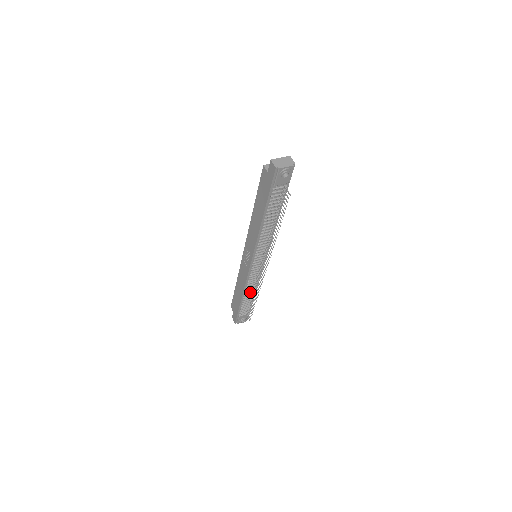
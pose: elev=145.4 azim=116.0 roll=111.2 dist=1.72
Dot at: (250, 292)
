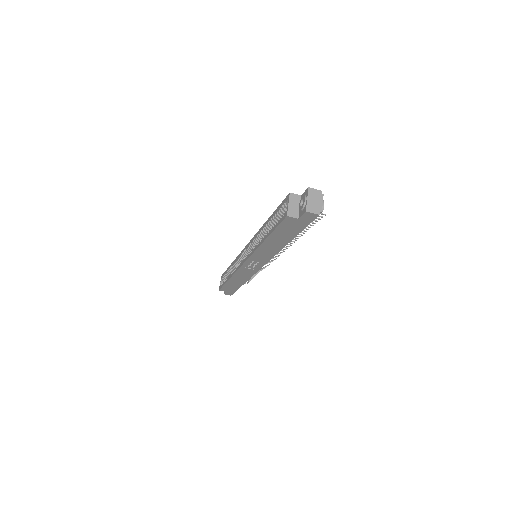
Dot at: occluded
